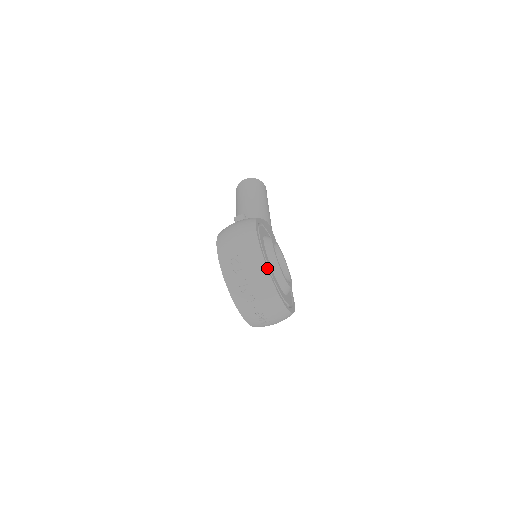
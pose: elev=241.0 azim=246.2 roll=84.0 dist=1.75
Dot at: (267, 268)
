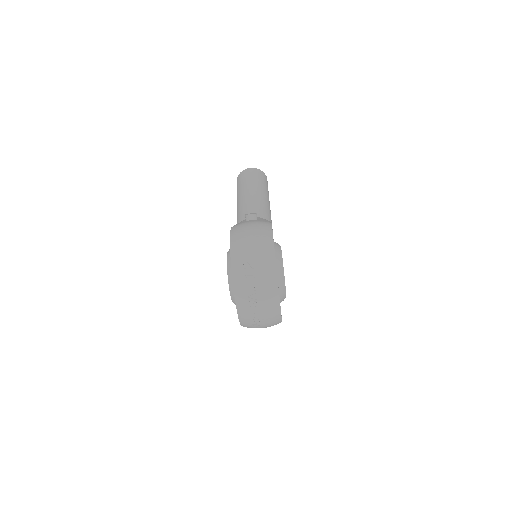
Dot at: (277, 280)
